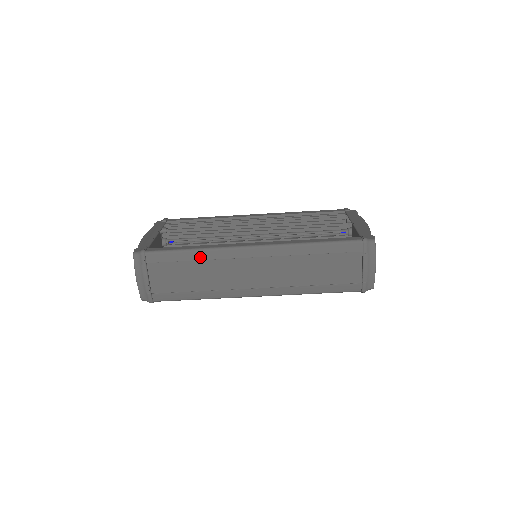
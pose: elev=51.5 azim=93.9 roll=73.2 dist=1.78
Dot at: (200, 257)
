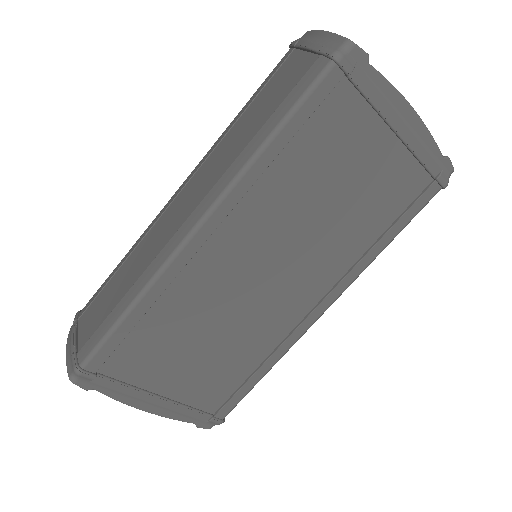
Dot at: (127, 256)
